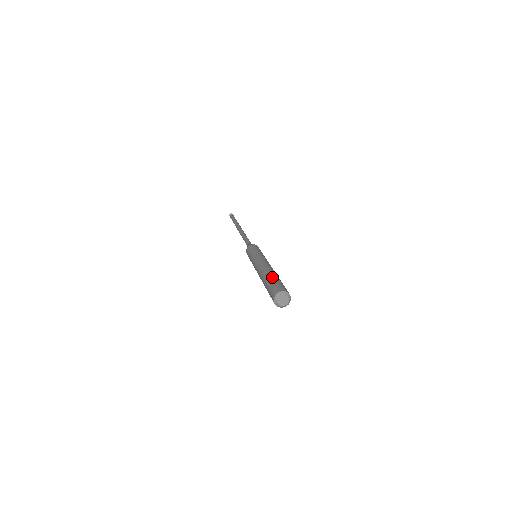
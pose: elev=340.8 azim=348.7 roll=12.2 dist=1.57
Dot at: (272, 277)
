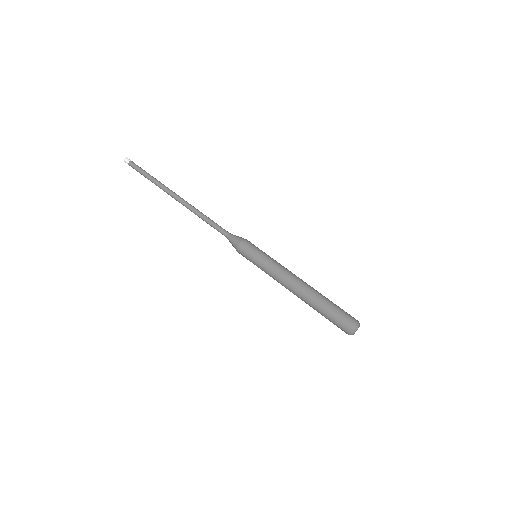
Dot at: (329, 300)
